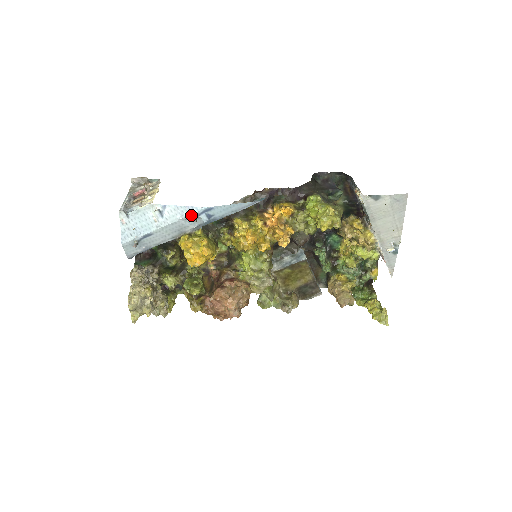
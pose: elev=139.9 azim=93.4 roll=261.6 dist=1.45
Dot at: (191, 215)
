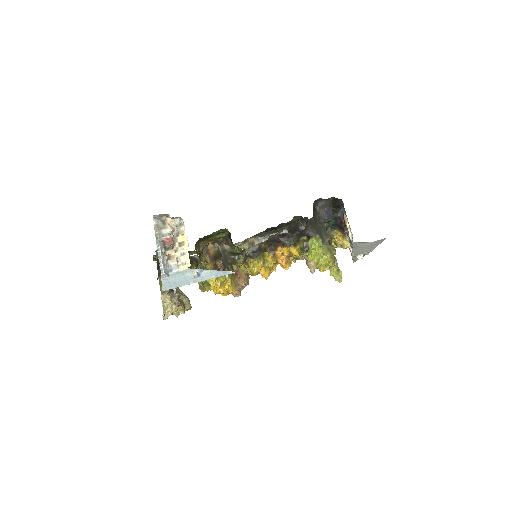
Dot at: occluded
